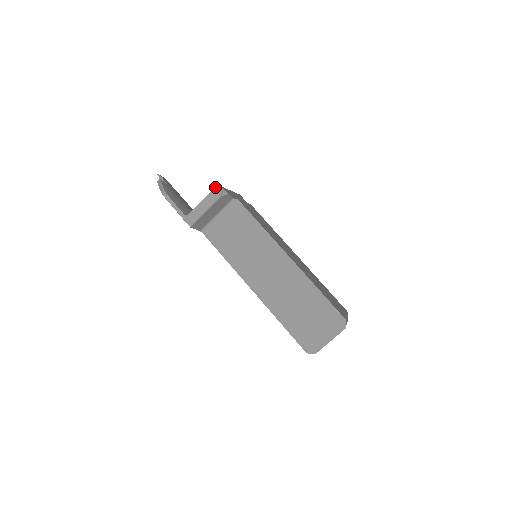
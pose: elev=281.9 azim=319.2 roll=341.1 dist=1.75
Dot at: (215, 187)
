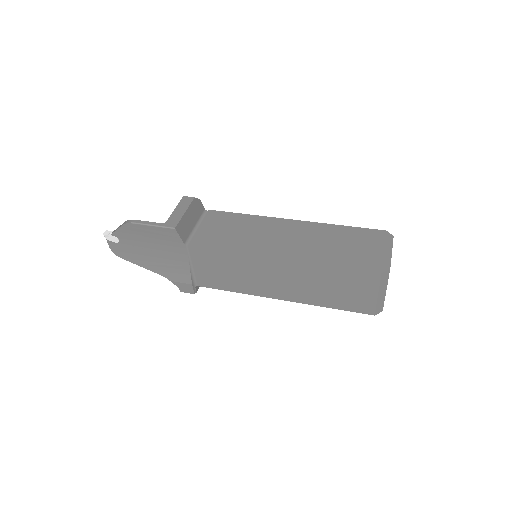
Dot at: (184, 196)
